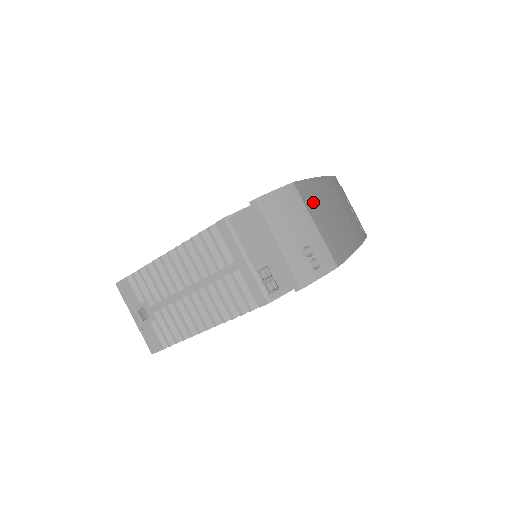
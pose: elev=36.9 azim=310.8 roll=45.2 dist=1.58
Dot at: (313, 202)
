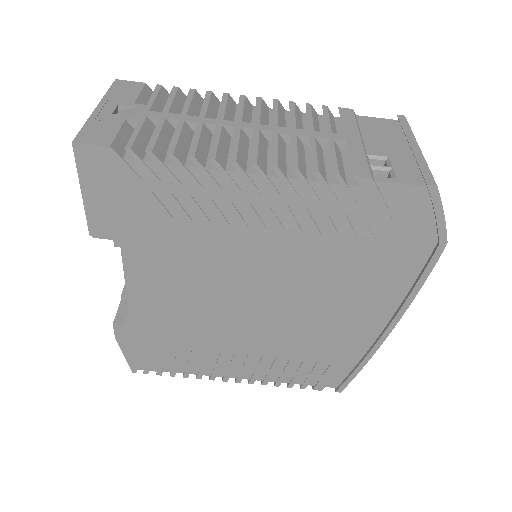
Dot at: occluded
